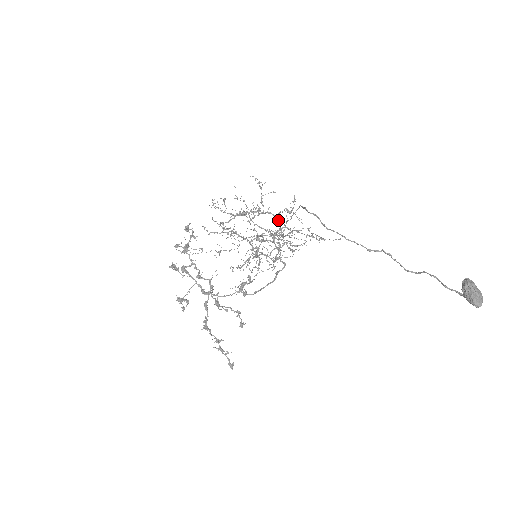
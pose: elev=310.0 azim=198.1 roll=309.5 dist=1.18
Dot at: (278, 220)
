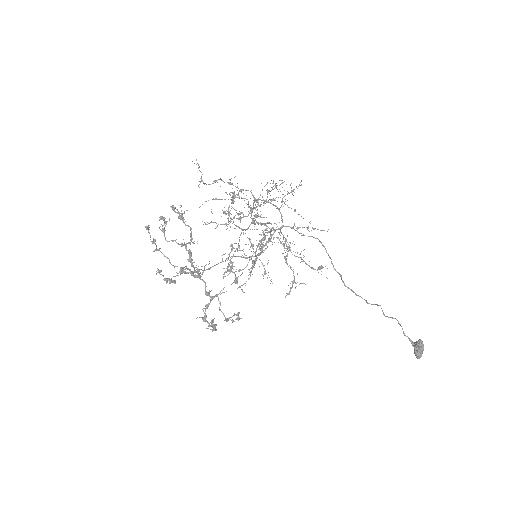
Dot at: (282, 216)
